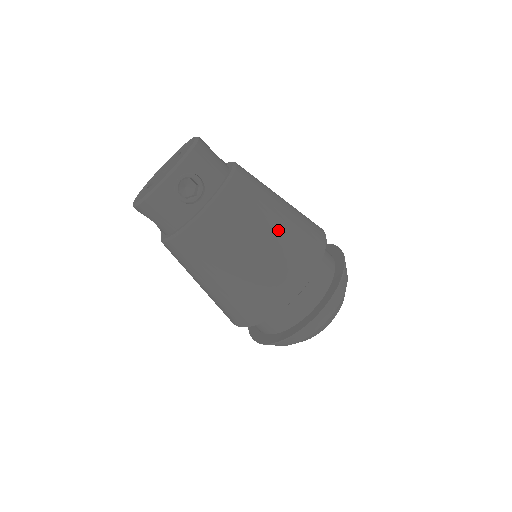
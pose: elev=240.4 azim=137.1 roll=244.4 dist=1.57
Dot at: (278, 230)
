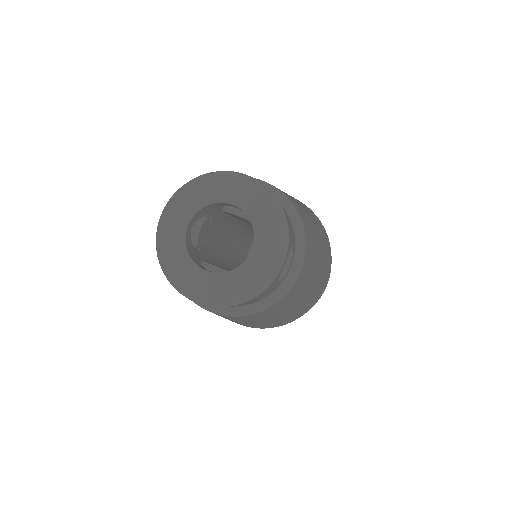
Dot at: occluded
